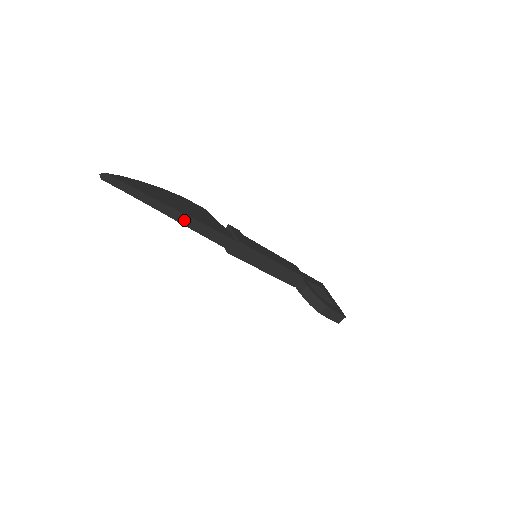
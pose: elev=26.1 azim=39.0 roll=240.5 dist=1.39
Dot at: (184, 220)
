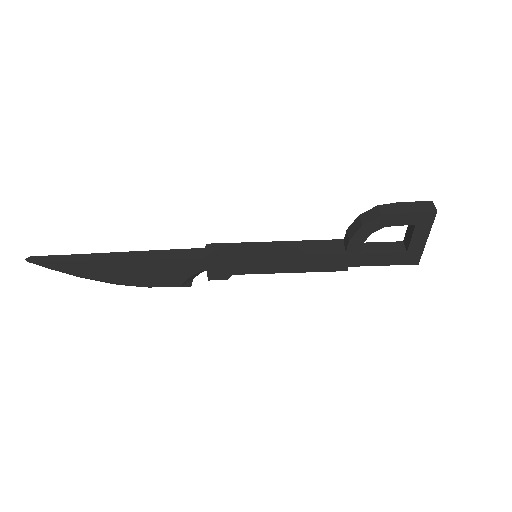
Dot at: (129, 257)
